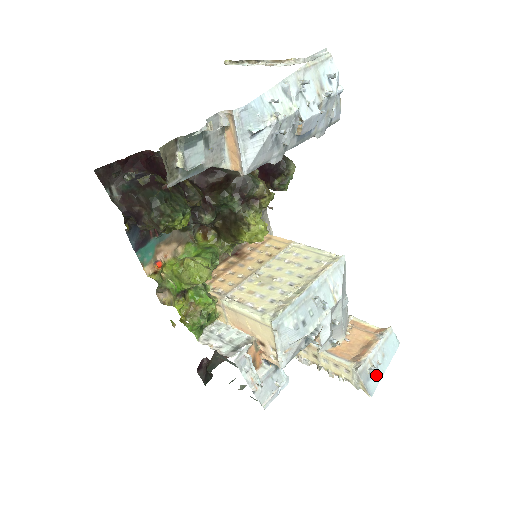
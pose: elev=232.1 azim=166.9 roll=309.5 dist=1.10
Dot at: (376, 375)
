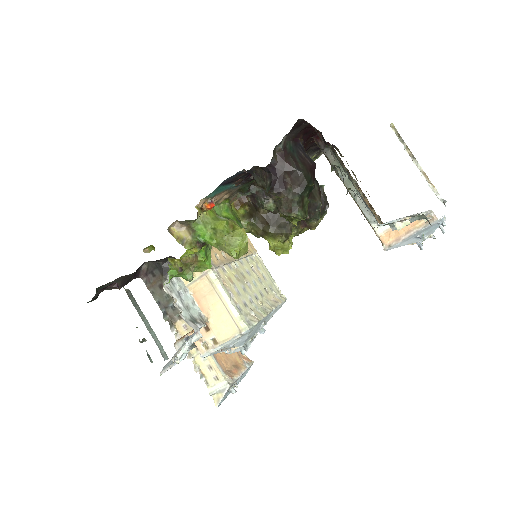
Dot at: occluded
